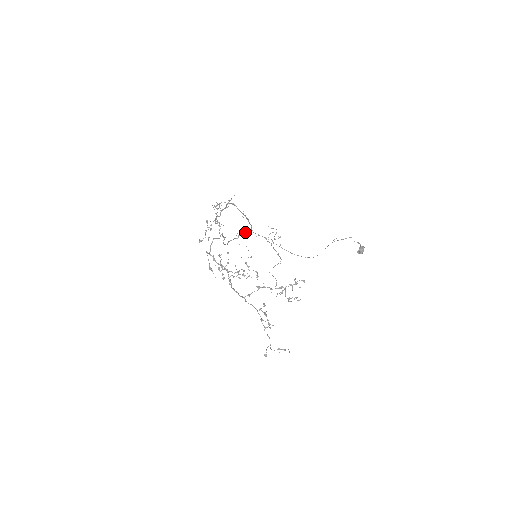
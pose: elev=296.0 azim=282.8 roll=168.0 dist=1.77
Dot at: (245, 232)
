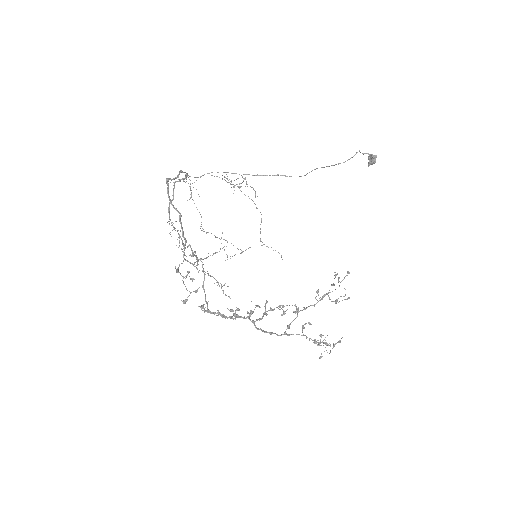
Dot at: (177, 181)
